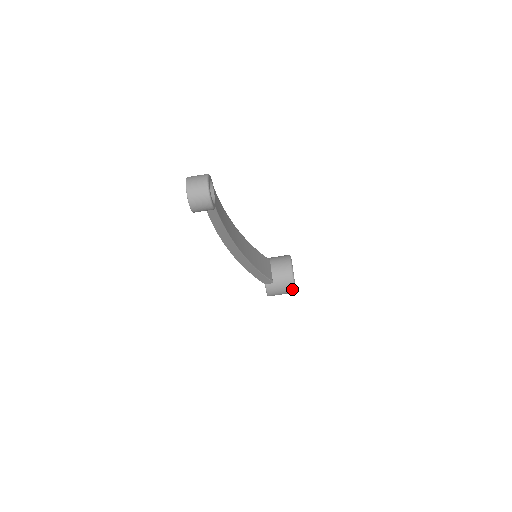
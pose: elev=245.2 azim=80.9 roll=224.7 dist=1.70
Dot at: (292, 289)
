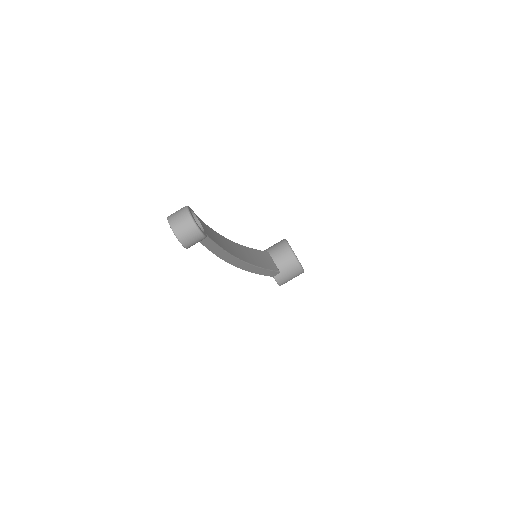
Dot at: (300, 271)
